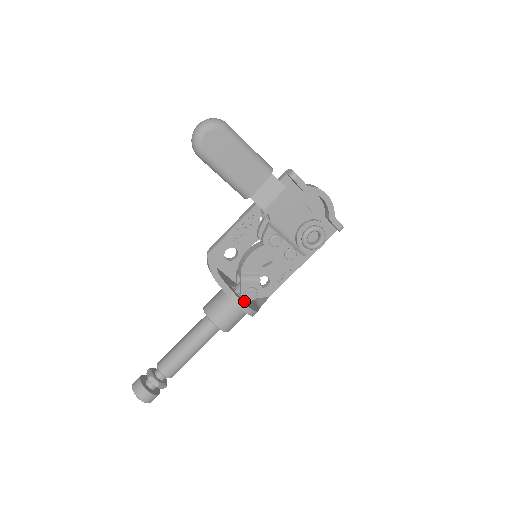
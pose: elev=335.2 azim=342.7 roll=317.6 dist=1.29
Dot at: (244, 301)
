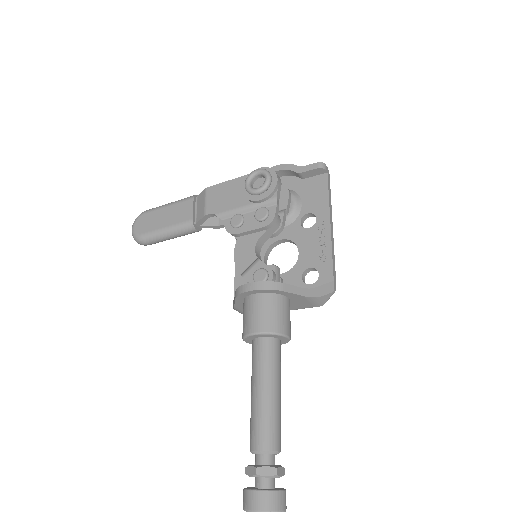
Dot at: occluded
